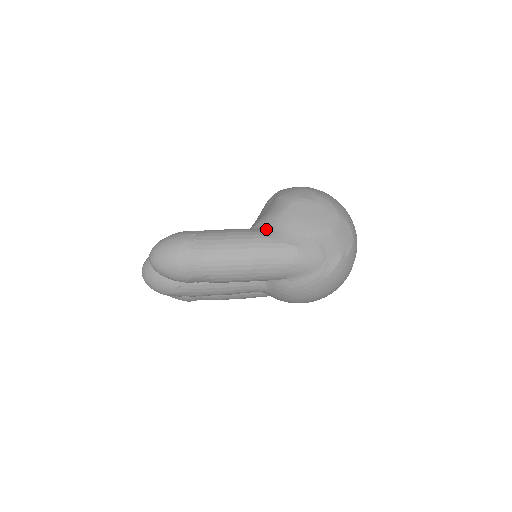
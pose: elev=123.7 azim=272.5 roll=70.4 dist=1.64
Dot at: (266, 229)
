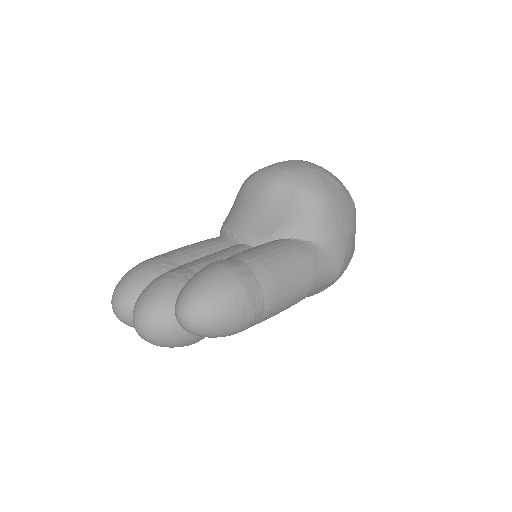
Dot at: (309, 242)
